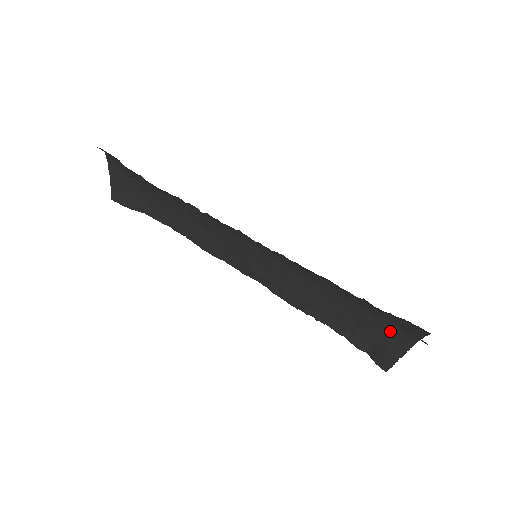
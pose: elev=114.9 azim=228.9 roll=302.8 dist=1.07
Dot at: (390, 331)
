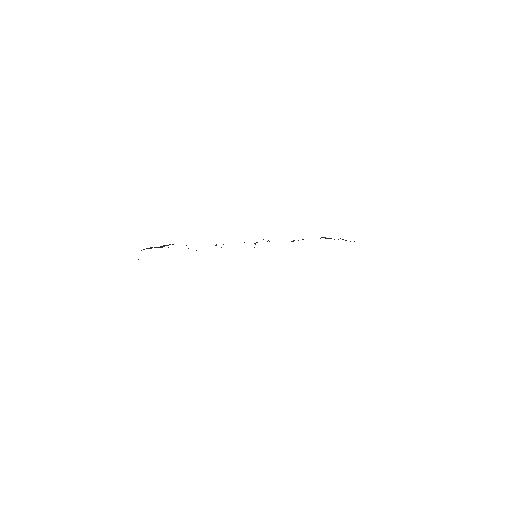
Dot at: occluded
